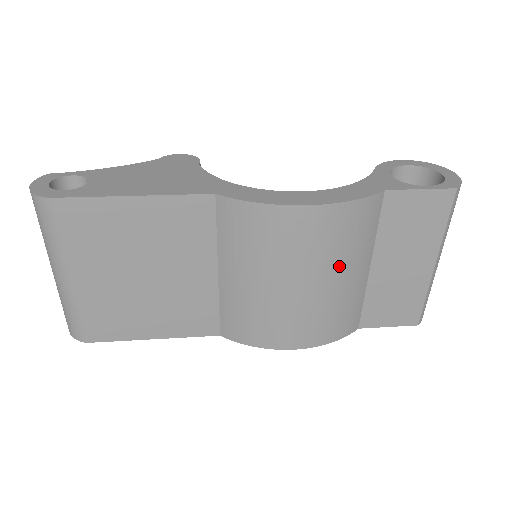
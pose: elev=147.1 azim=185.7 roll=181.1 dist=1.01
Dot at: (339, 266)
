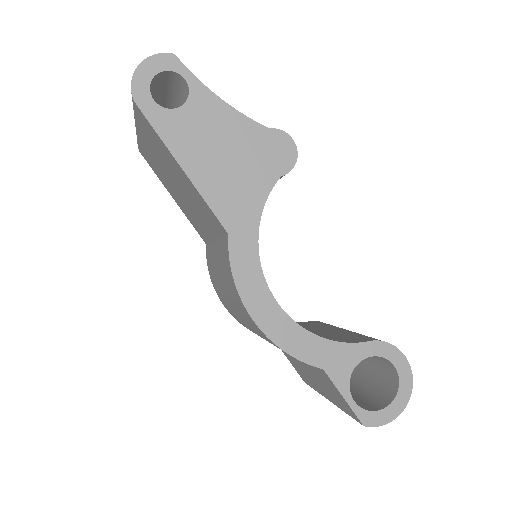
Dot at: occluded
